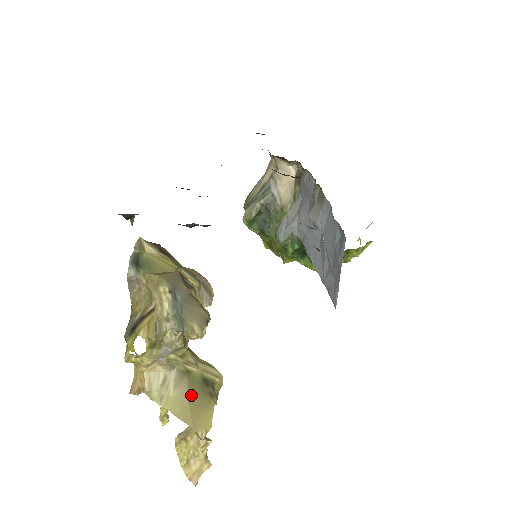
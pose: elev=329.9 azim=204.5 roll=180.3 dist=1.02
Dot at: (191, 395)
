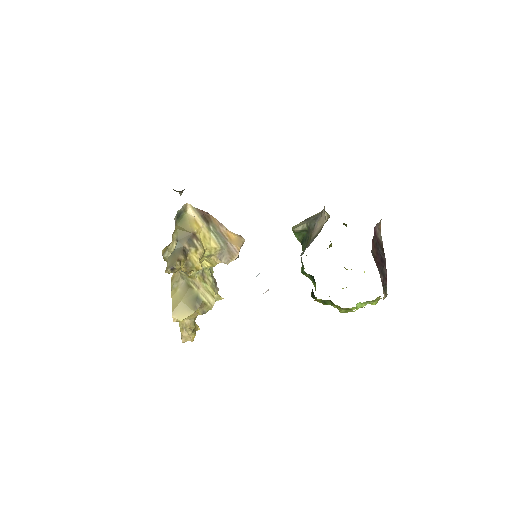
Dot at: (185, 298)
